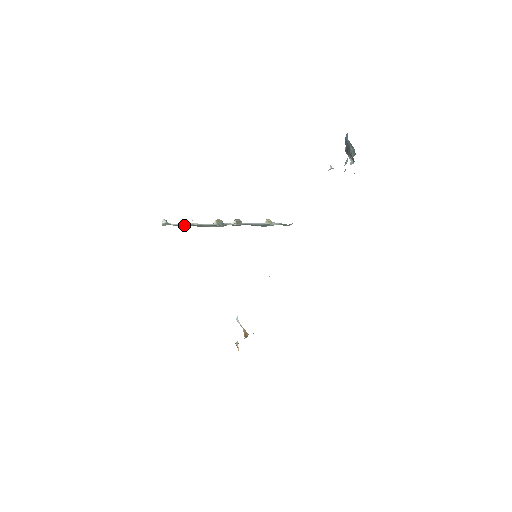
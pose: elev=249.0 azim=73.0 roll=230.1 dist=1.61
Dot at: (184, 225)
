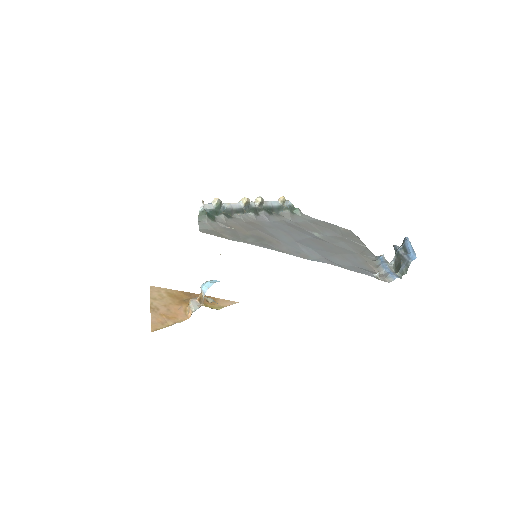
Dot at: (217, 209)
